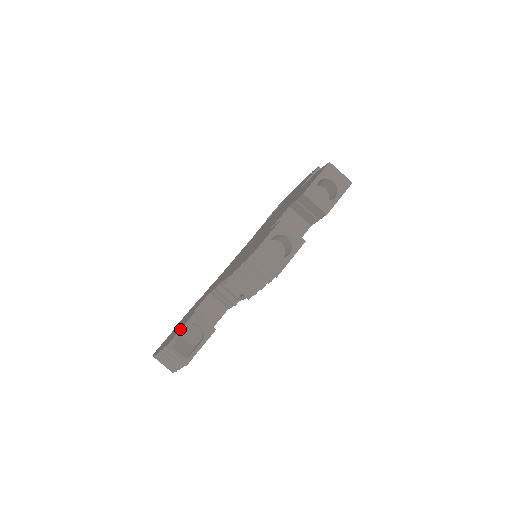
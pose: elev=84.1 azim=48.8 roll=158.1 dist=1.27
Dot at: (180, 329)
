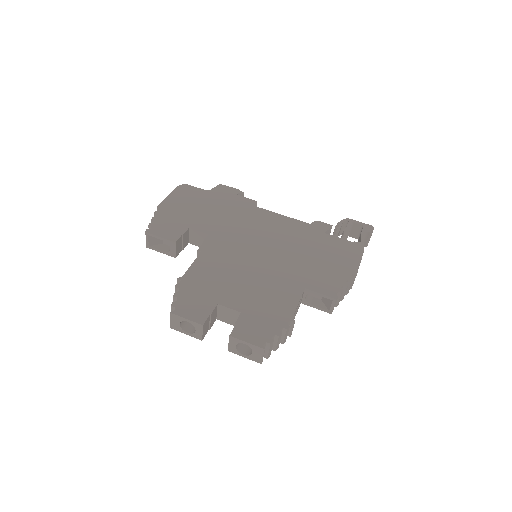
Dot at: (160, 237)
